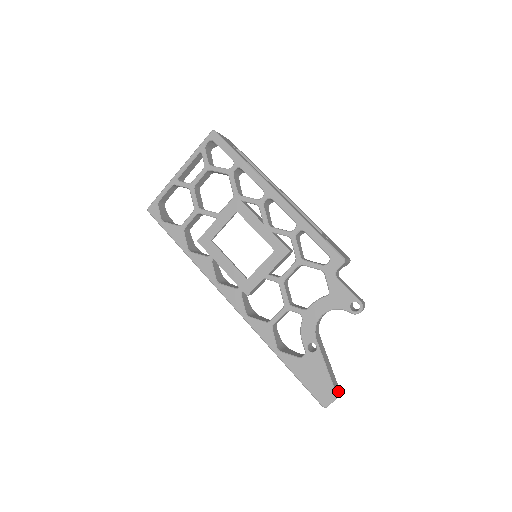
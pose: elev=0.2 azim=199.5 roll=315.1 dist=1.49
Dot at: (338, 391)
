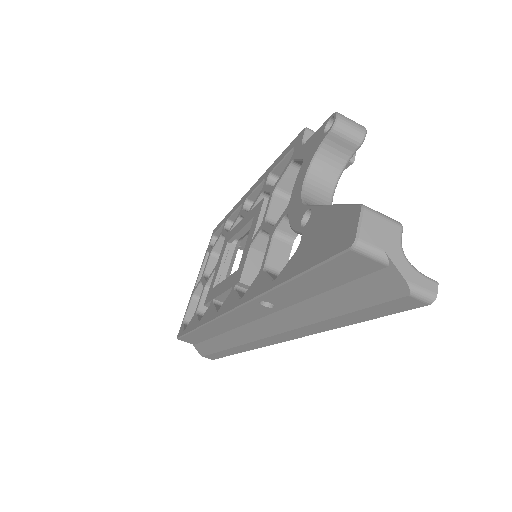
Dot at: (380, 215)
